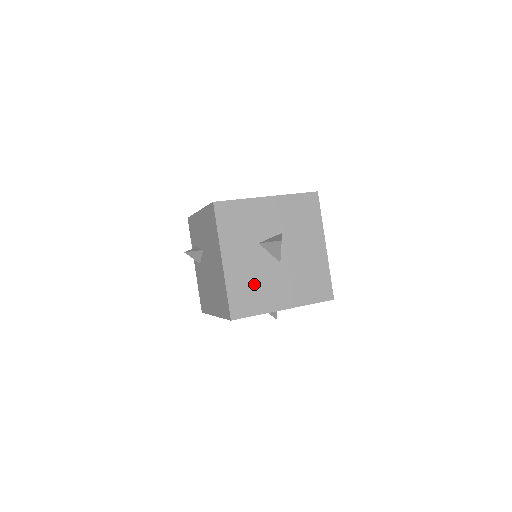
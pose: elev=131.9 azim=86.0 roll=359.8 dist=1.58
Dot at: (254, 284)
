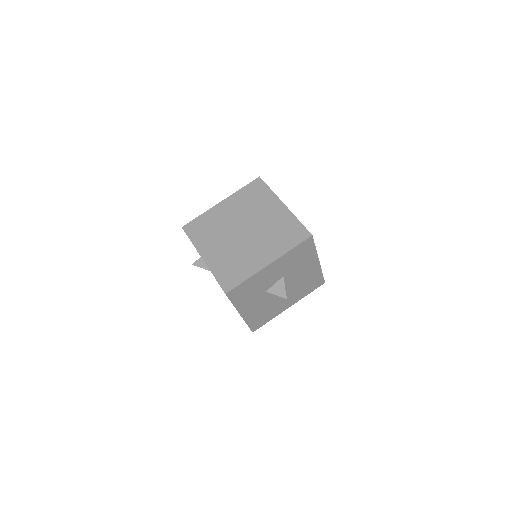
Dot at: (266, 310)
